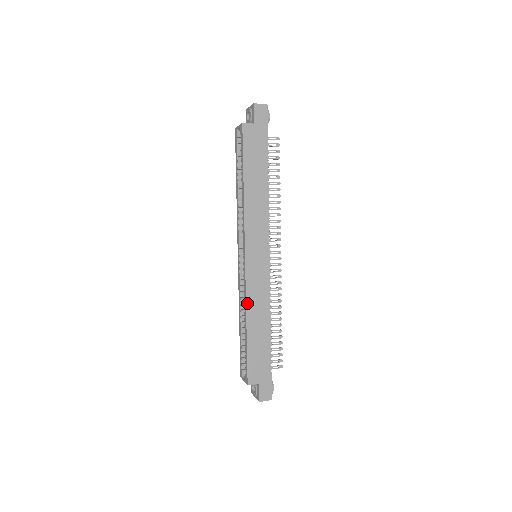
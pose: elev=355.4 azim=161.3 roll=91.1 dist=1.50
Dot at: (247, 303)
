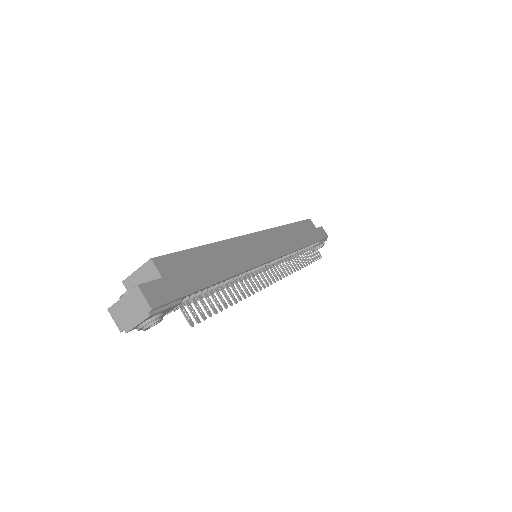
Dot at: (229, 240)
